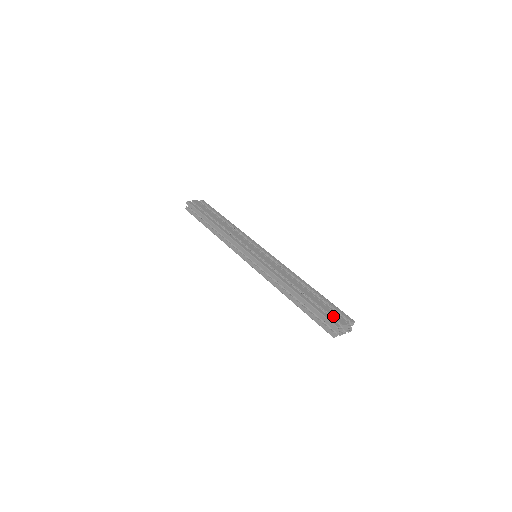
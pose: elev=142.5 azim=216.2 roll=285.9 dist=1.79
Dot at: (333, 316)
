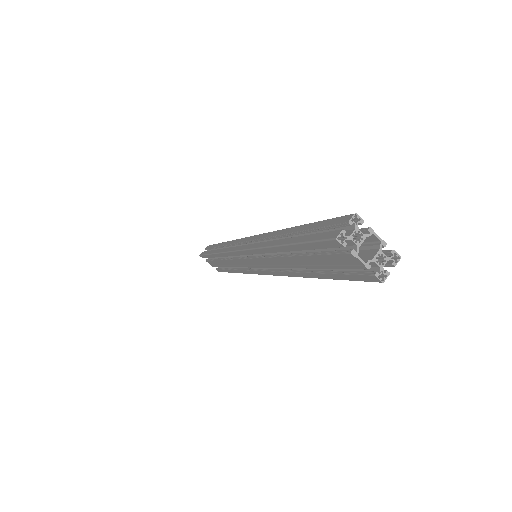
Dot at: occluded
